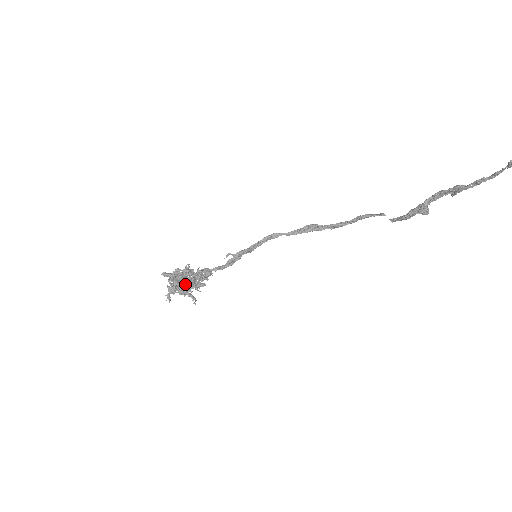
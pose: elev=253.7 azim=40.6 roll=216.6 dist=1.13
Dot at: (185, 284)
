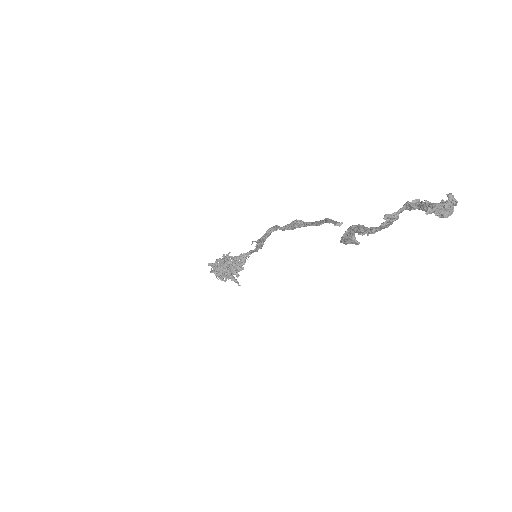
Dot at: occluded
